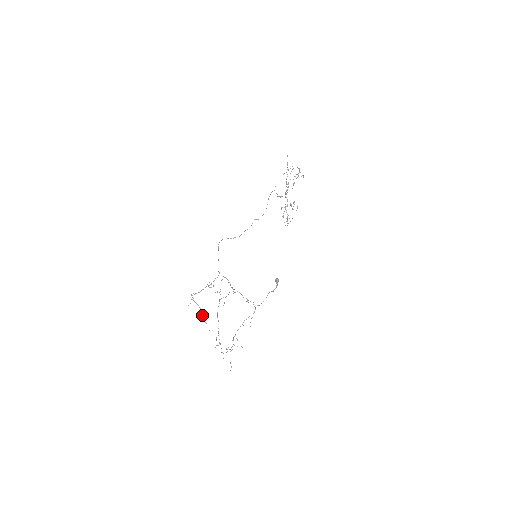
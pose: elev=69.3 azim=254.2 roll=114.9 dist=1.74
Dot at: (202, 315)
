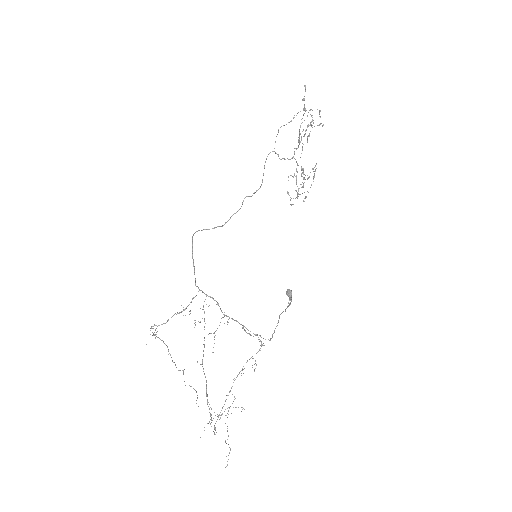
Dot at: occluded
